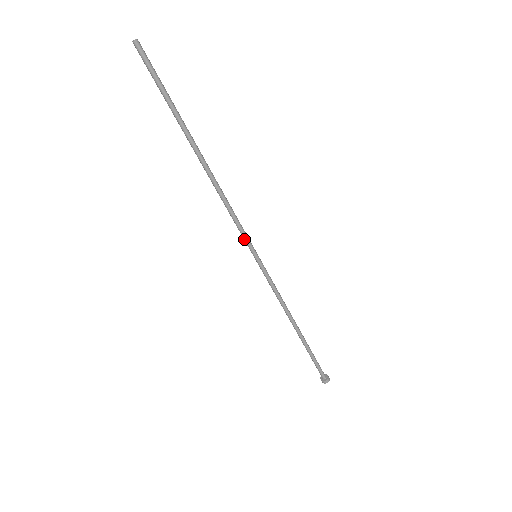
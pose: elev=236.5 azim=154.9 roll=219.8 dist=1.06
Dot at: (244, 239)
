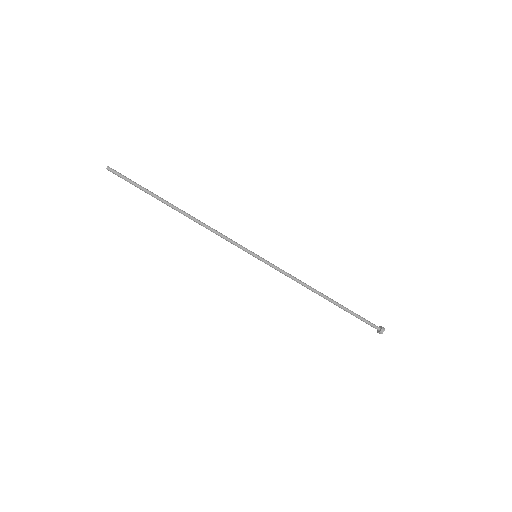
Dot at: (240, 247)
